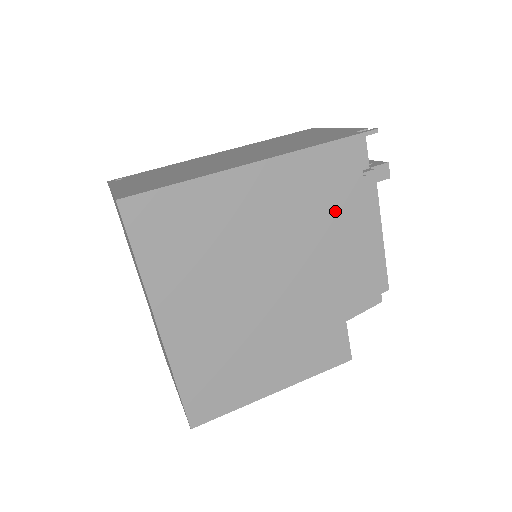
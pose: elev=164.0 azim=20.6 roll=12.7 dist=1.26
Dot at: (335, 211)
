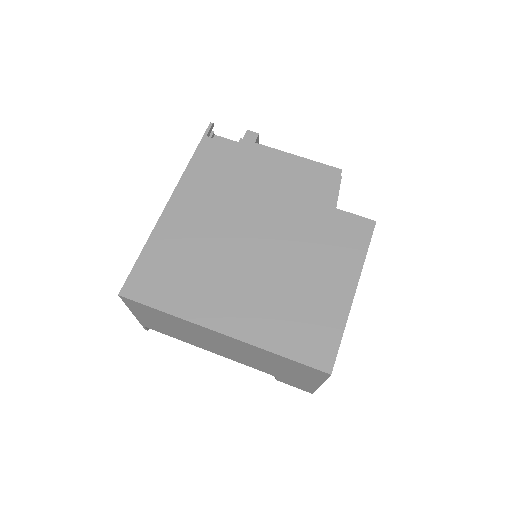
Dot at: (242, 173)
